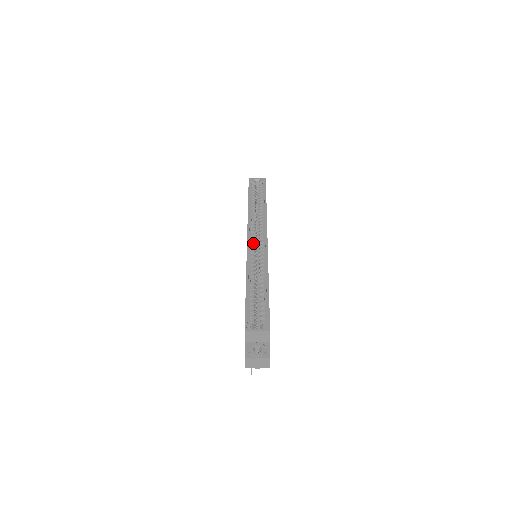
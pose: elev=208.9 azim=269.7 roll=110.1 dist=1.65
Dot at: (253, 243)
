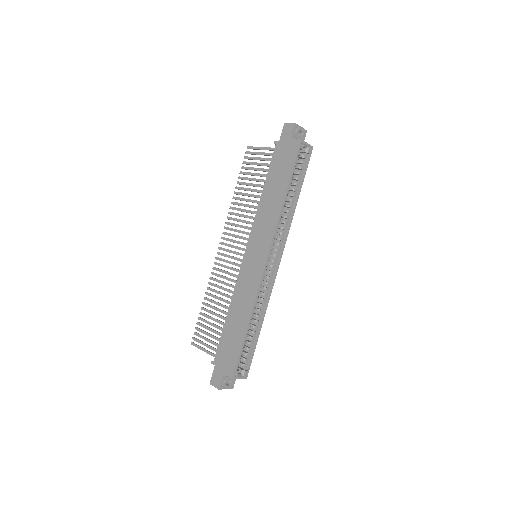
Dot at: occluded
